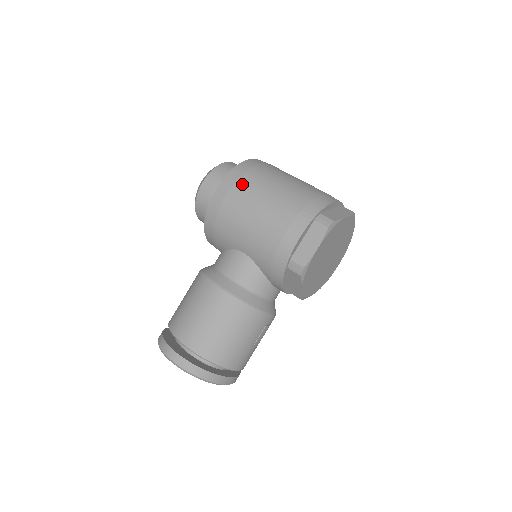
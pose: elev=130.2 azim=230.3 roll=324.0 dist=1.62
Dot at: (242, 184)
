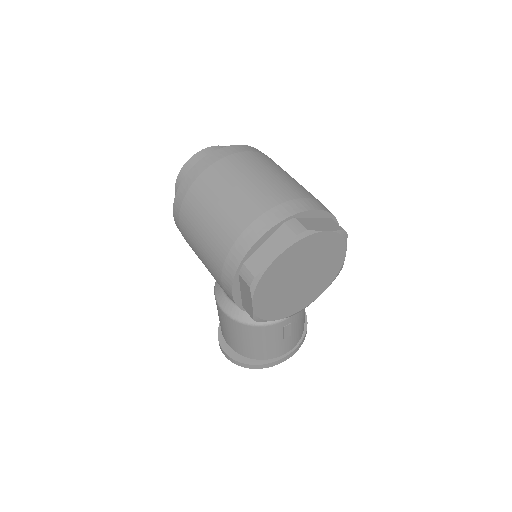
Dot at: (183, 219)
